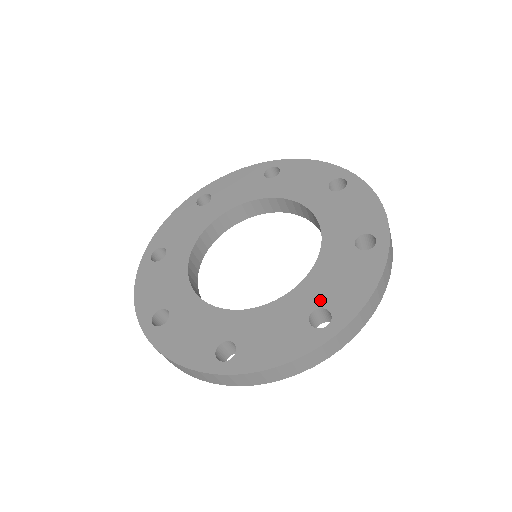
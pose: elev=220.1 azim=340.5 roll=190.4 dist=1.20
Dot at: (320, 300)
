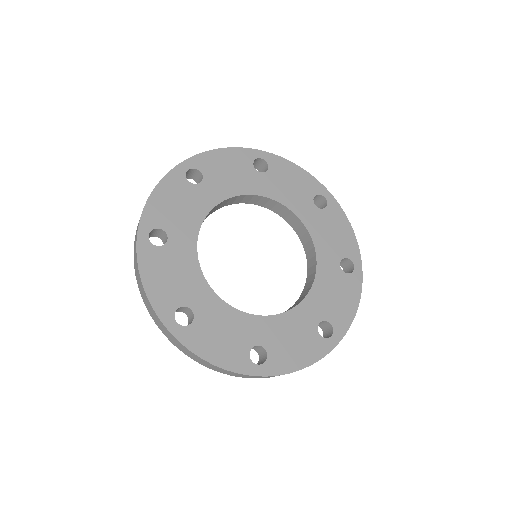
Dot at: (323, 314)
